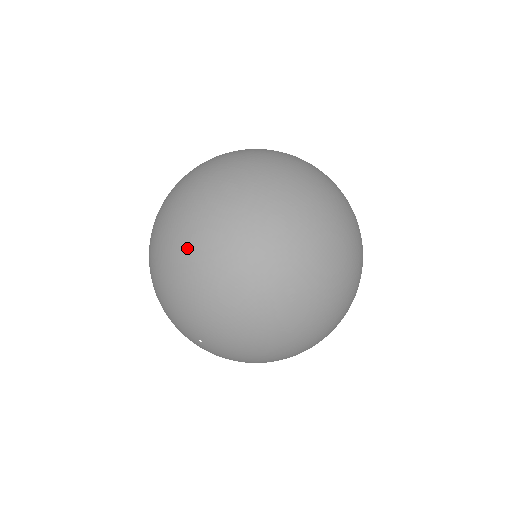
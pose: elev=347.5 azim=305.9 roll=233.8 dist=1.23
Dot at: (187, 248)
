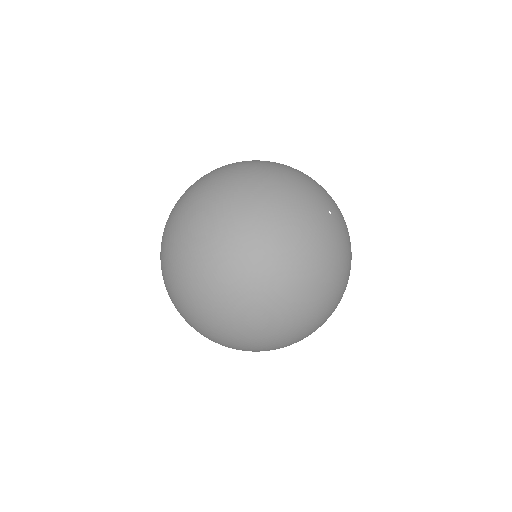
Dot at: occluded
